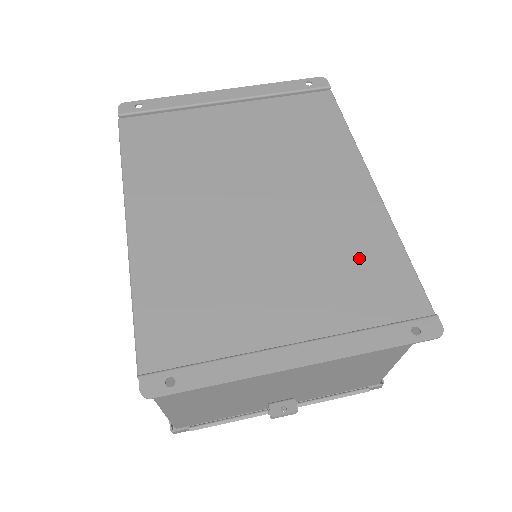
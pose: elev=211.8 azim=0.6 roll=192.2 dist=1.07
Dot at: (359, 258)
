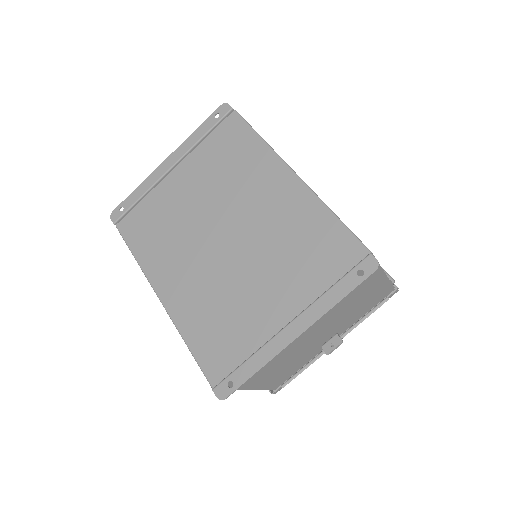
Dot at: (306, 239)
